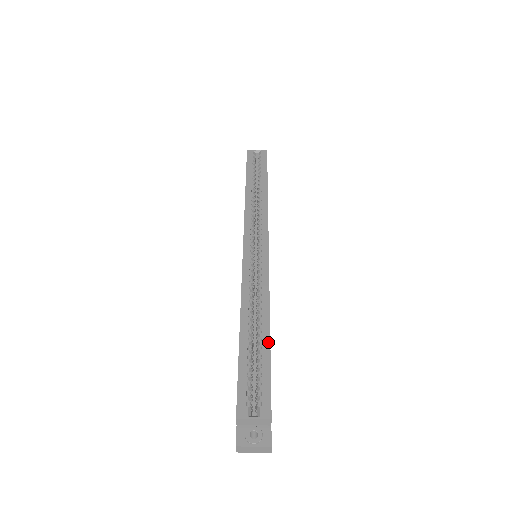
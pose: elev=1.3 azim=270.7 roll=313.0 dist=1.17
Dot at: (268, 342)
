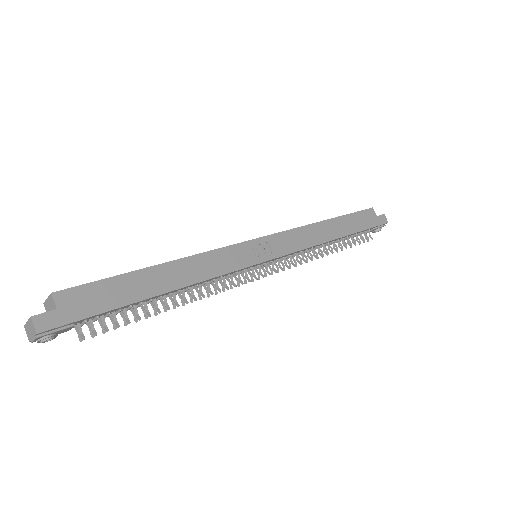
Dot at: (143, 268)
